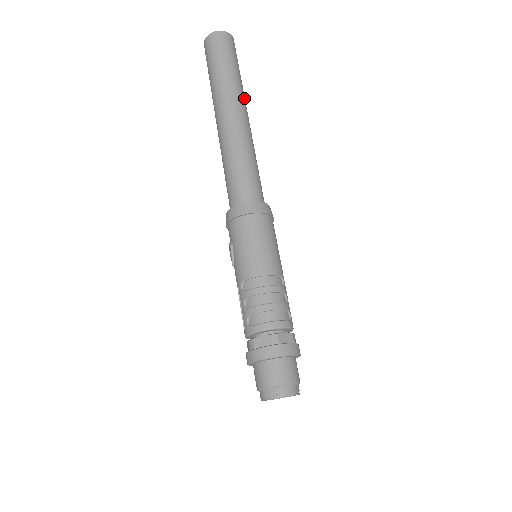
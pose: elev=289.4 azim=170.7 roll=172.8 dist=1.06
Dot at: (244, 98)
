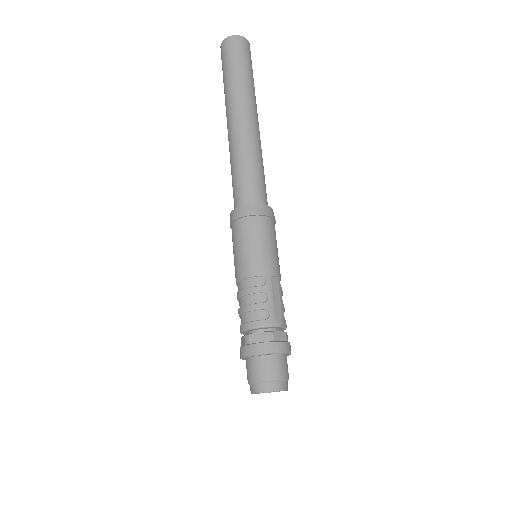
Dot at: (245, 97)
